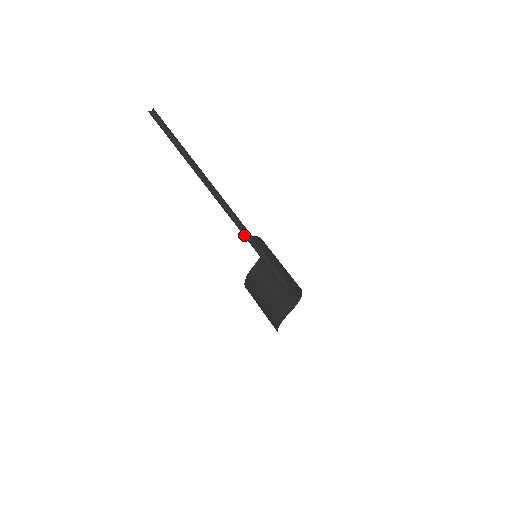
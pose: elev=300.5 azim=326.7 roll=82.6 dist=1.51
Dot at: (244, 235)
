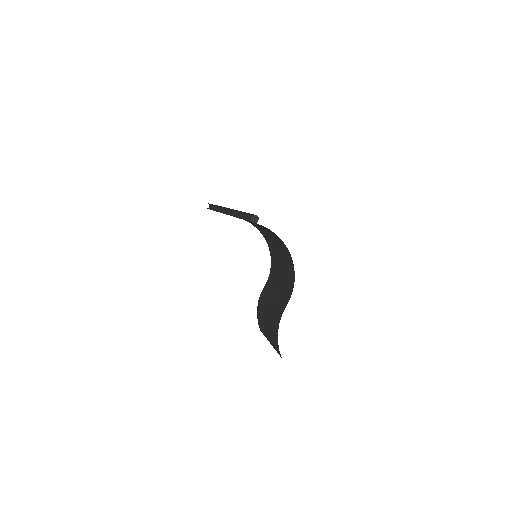
Dot at: occluded
